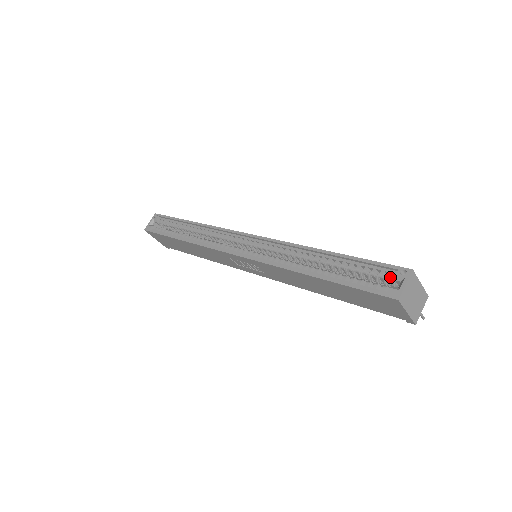
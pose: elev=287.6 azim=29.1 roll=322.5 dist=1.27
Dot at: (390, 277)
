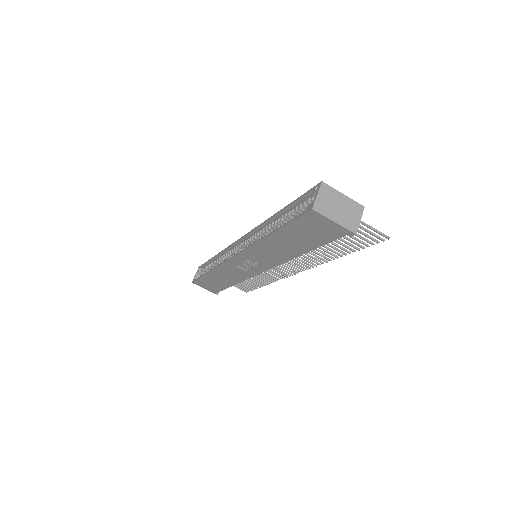
Dot at: (312, 199)
